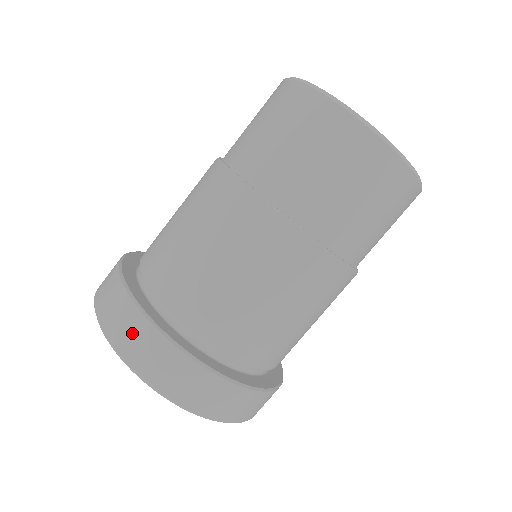
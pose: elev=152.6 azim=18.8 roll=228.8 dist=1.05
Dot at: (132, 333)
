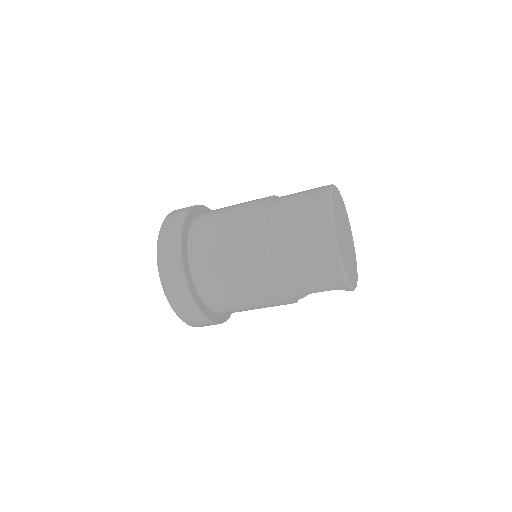
Dot at: (176, 216)
